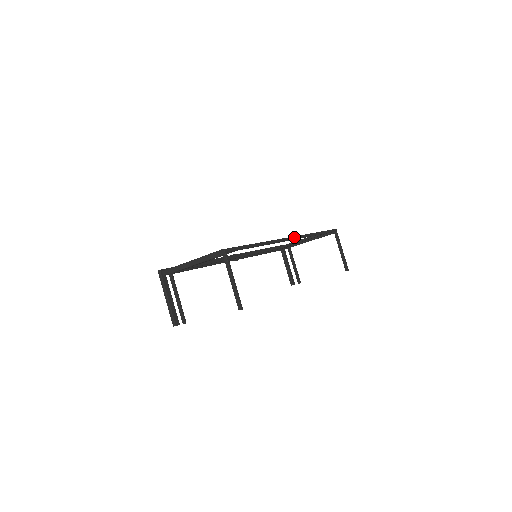
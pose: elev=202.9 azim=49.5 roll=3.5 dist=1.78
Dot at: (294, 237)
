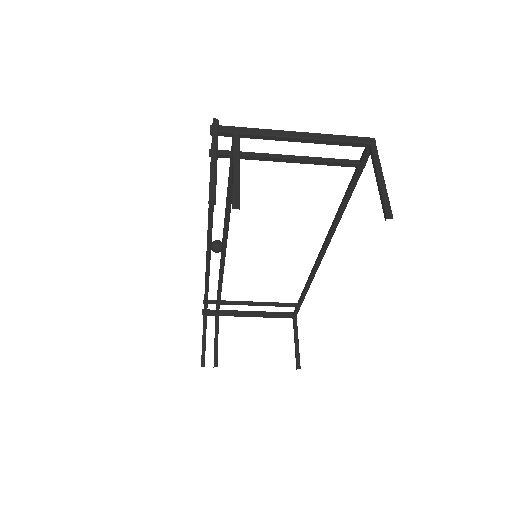
Dot at: (322, 256)
